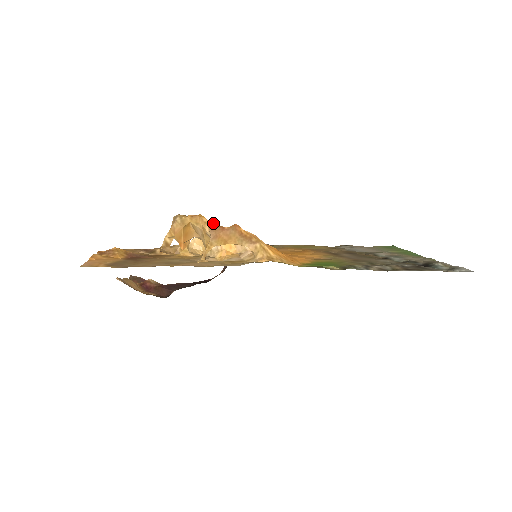
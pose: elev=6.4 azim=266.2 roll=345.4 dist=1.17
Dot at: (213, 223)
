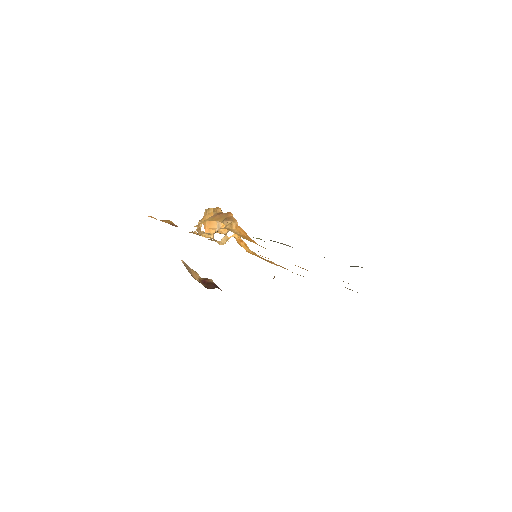
Dot at: (222, 212)
